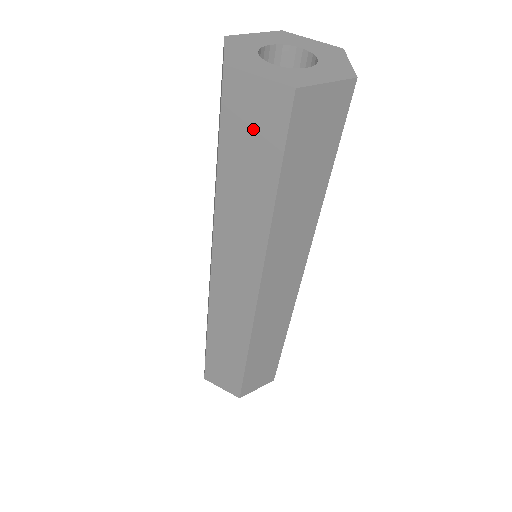
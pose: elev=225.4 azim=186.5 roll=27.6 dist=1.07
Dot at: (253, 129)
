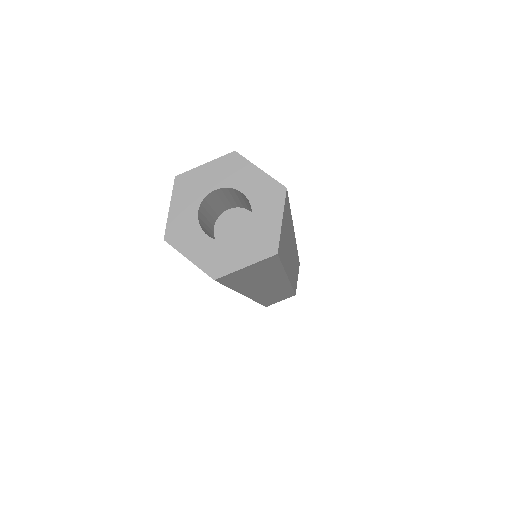
Dot at: occluded
